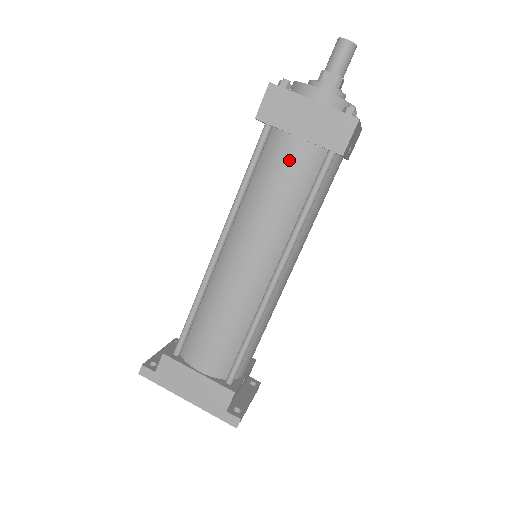
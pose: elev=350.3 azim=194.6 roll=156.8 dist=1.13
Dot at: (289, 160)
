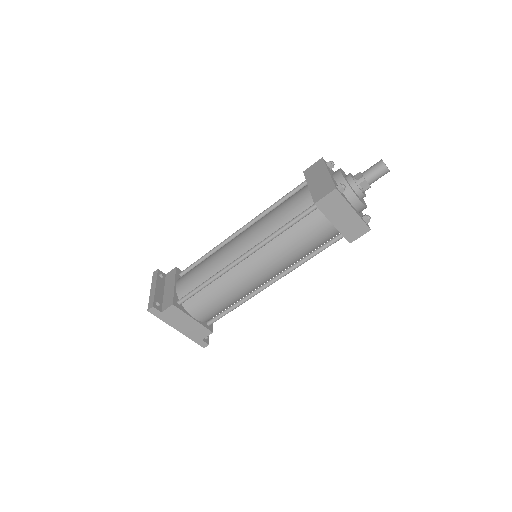
Dot at: (319, 233)
